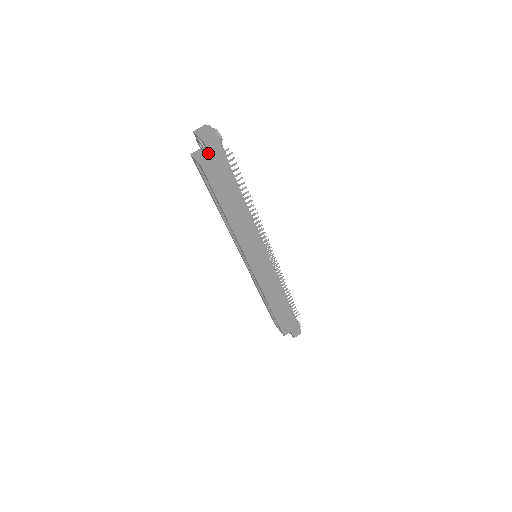
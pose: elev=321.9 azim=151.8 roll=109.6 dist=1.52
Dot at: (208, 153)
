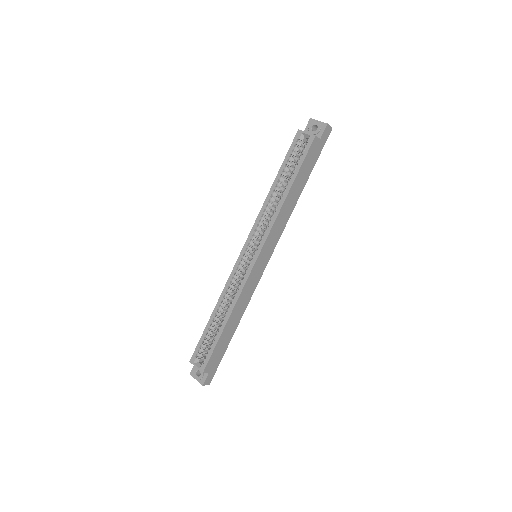
Dot at: (321, 134)
